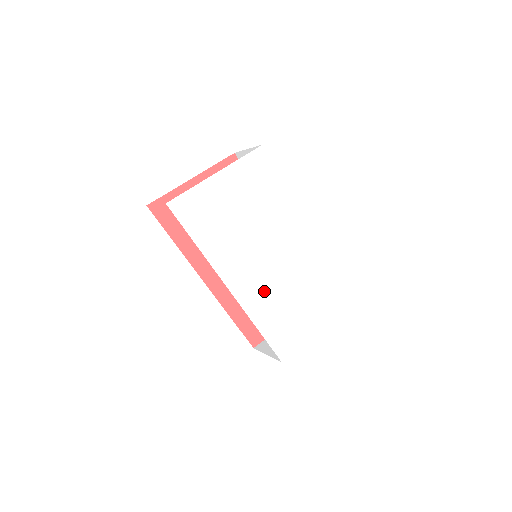
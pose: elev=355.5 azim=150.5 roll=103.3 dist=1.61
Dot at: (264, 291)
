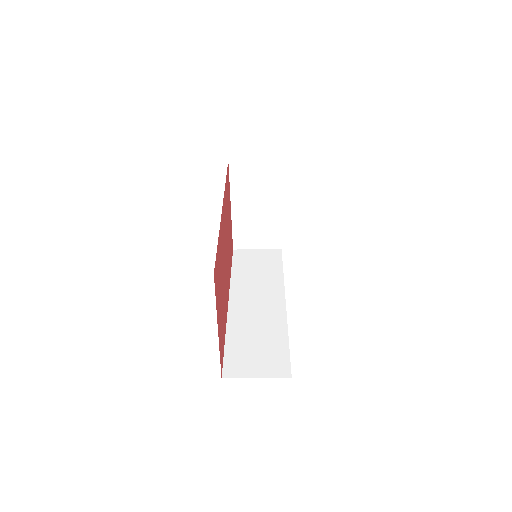
Dot at: occluded
